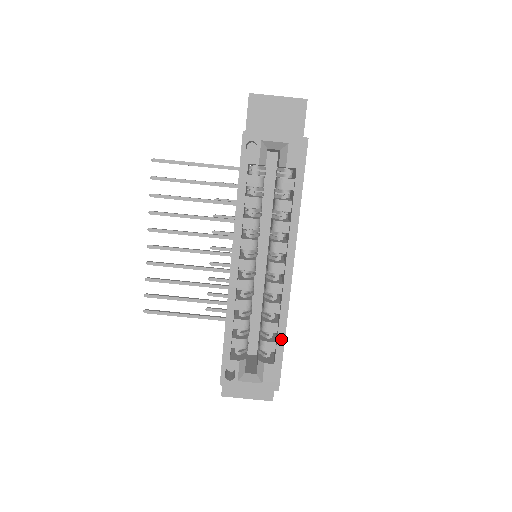
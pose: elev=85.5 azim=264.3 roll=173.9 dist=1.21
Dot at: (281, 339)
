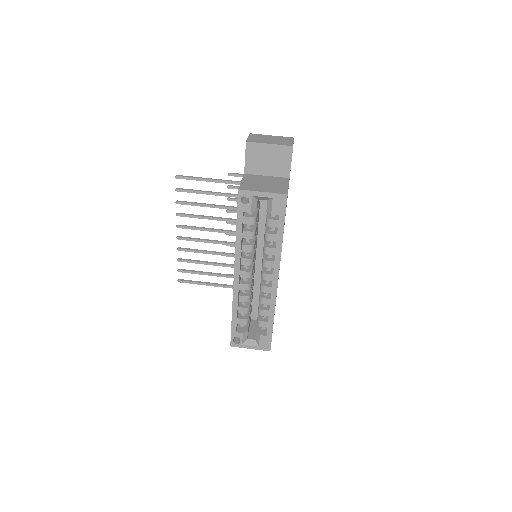
Dot at: (271, 322)
